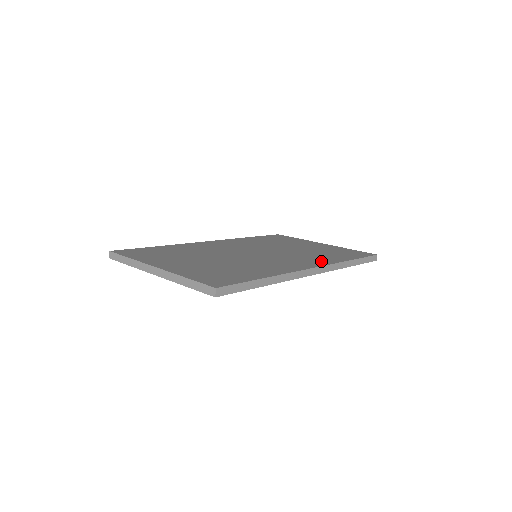
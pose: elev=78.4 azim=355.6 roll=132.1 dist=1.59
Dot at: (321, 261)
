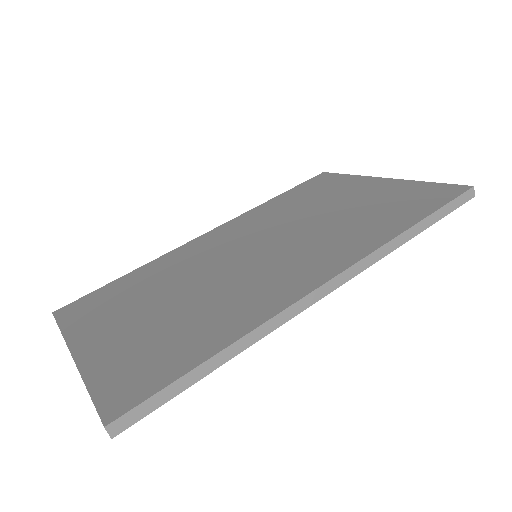
Dot at: (351, 250)
